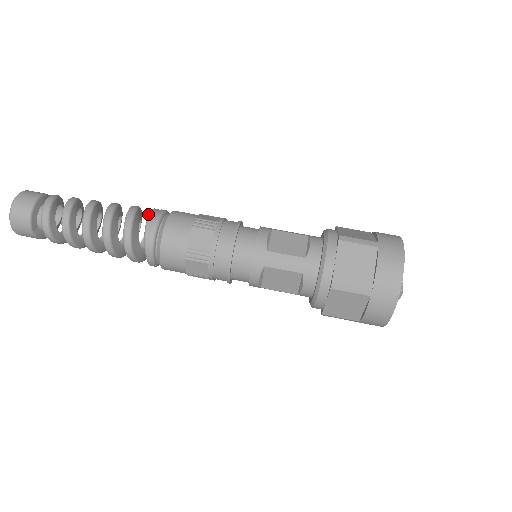
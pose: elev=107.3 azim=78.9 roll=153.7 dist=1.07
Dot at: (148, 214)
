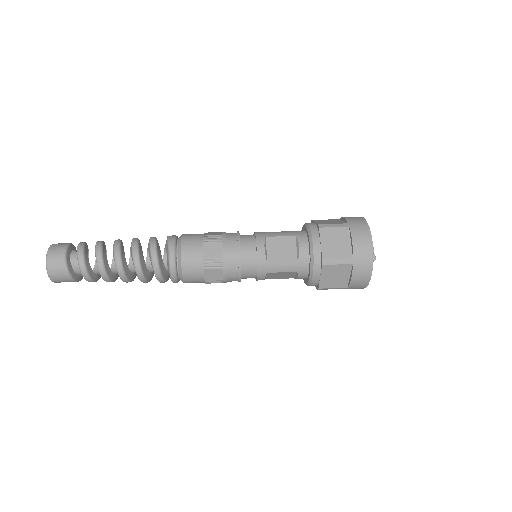
Dot at: occluded
